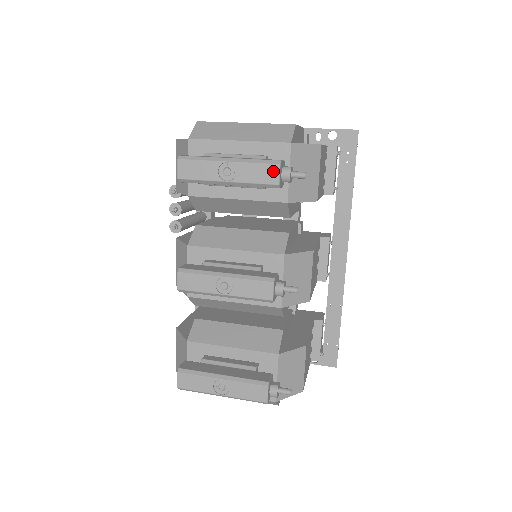
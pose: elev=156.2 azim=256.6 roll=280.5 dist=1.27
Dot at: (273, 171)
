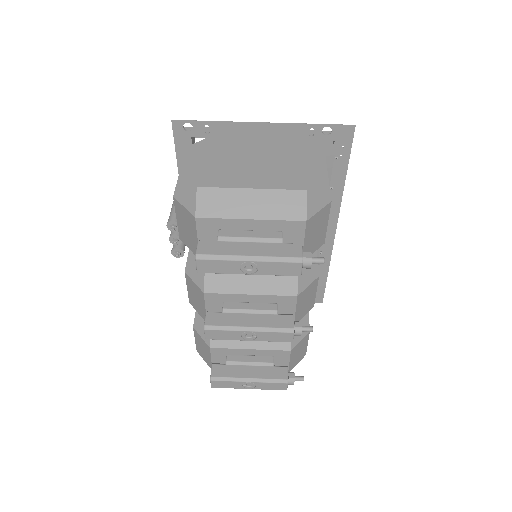
Dot at: (295, 267)
